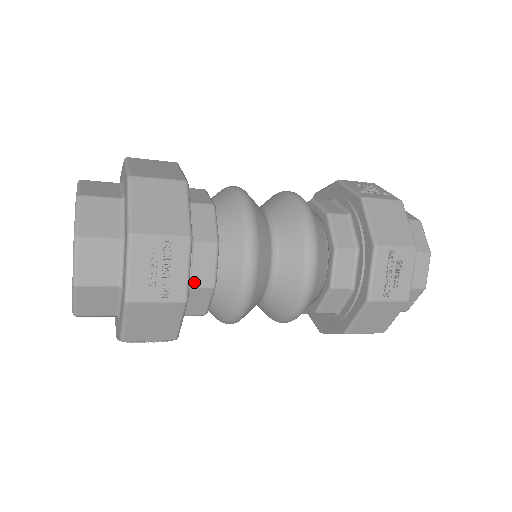
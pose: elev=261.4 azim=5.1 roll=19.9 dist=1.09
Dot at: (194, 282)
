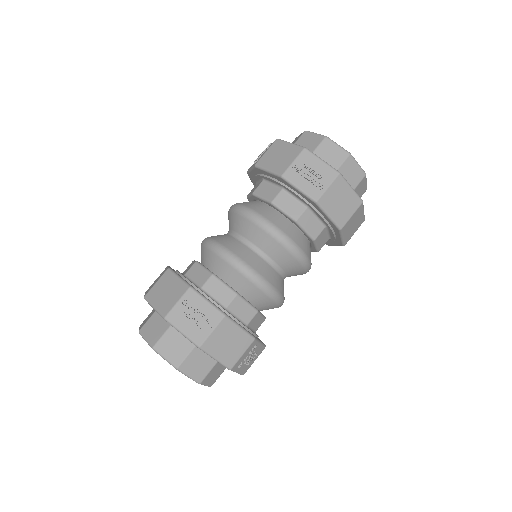
Dot at: (224, 304)
